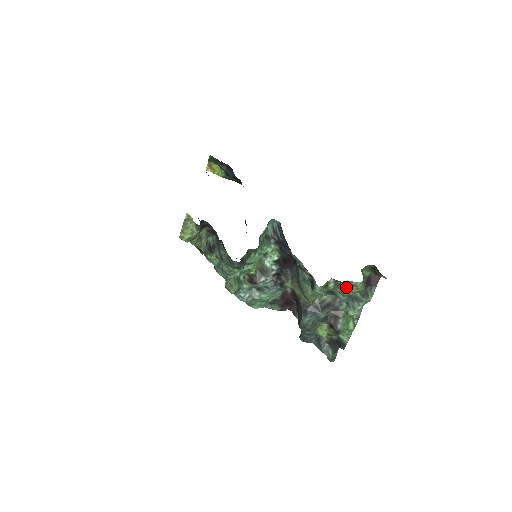
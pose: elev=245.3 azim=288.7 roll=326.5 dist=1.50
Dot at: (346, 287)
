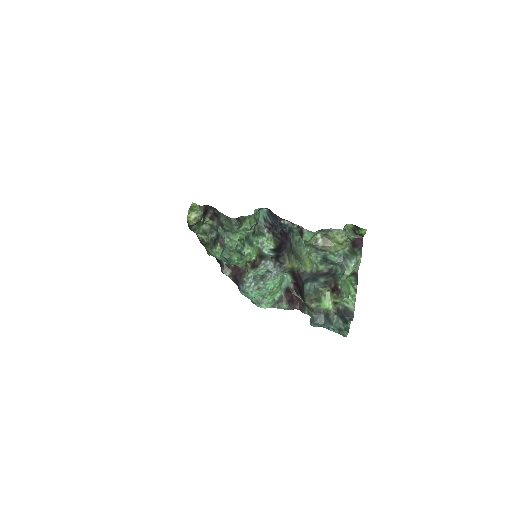
Dot at: (332, 239)
